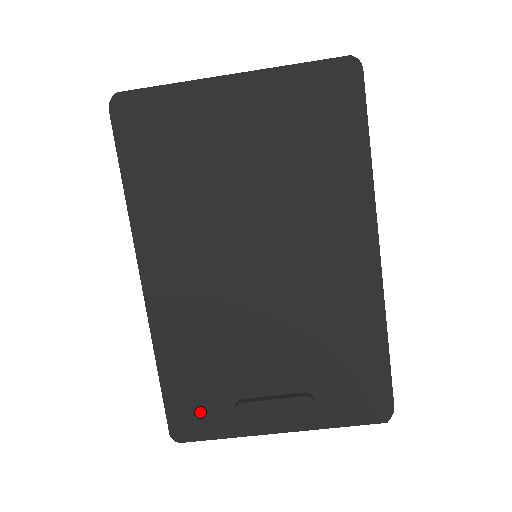
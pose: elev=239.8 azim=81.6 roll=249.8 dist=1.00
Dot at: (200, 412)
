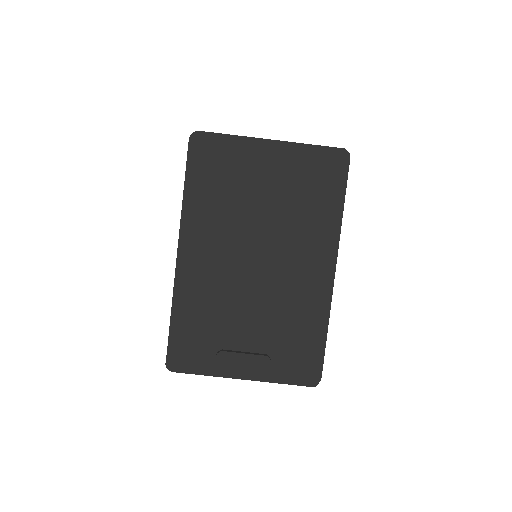
Dot at: (191, 353)
